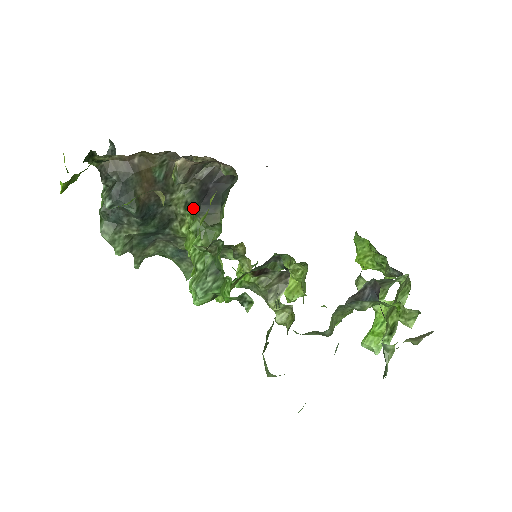
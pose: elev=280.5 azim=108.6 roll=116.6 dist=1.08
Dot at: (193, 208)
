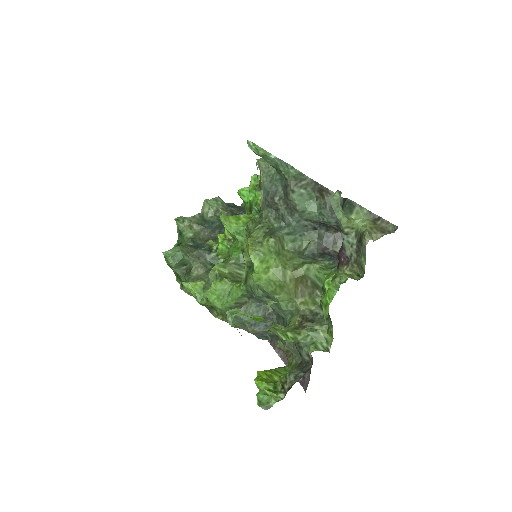
Dot at: occluded
